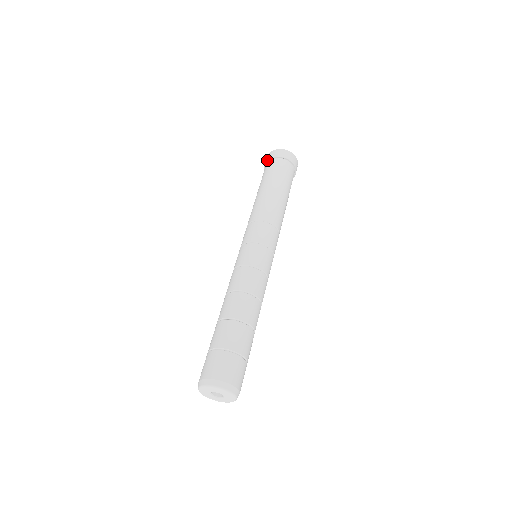
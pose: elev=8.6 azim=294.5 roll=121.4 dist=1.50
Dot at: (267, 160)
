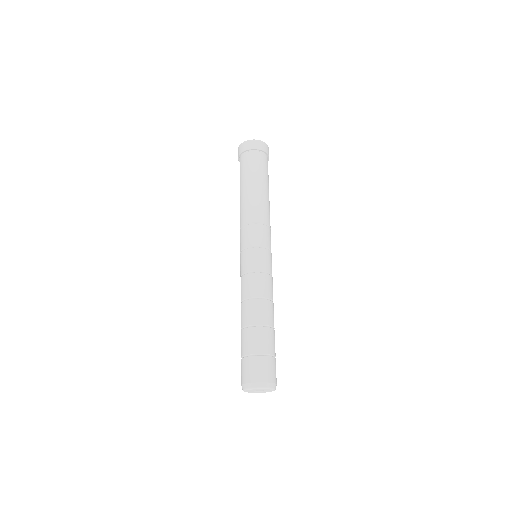
Dot at: (253, 149)
